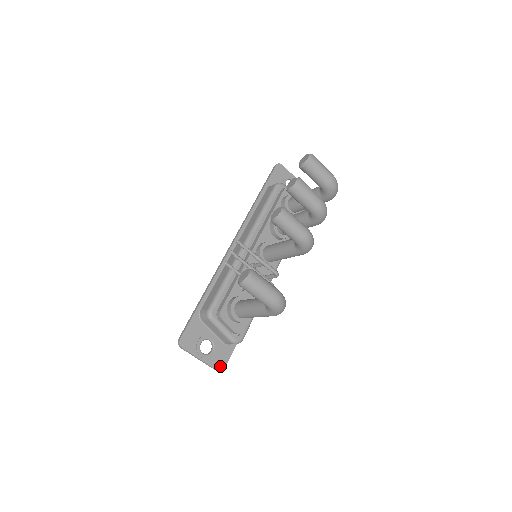
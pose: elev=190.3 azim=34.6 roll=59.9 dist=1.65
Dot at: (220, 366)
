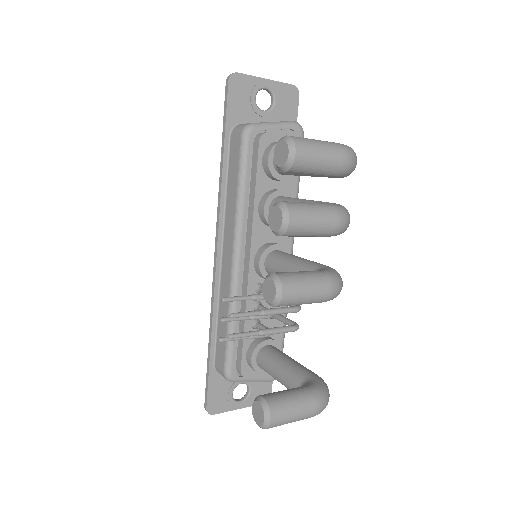
Dot at: occluded
